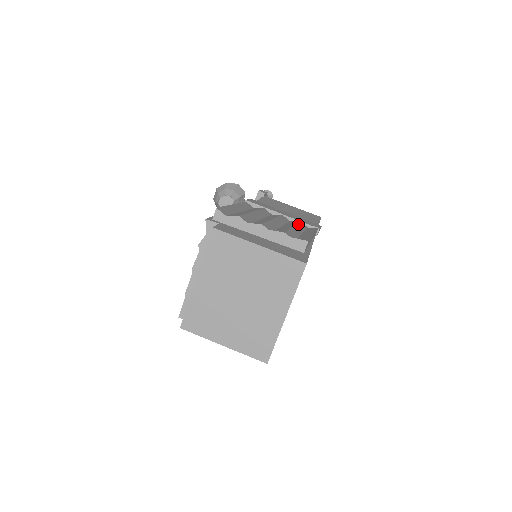
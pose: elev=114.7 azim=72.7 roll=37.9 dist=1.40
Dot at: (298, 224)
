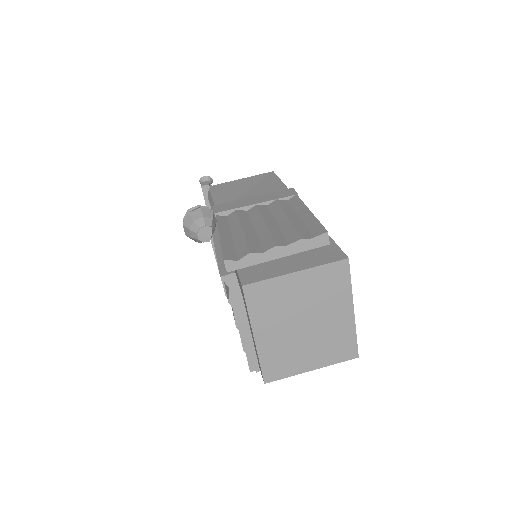
Dot at: (283, 207)
